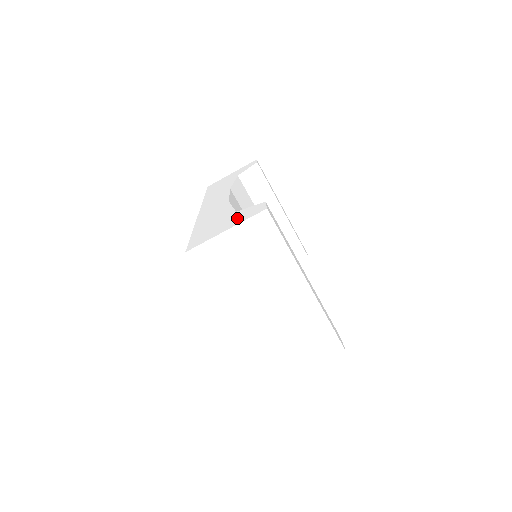
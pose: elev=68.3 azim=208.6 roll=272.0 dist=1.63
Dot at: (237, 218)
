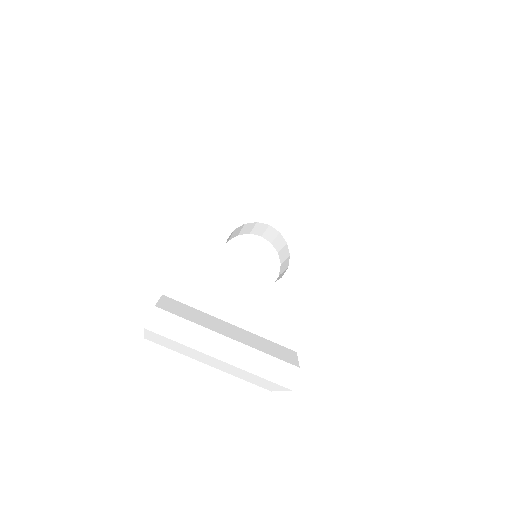
Dot at: occluded
